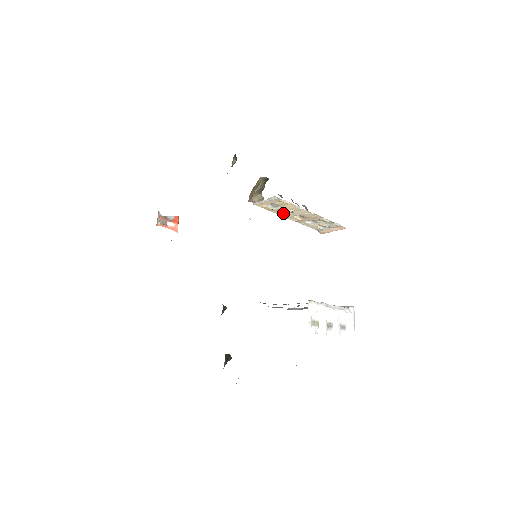
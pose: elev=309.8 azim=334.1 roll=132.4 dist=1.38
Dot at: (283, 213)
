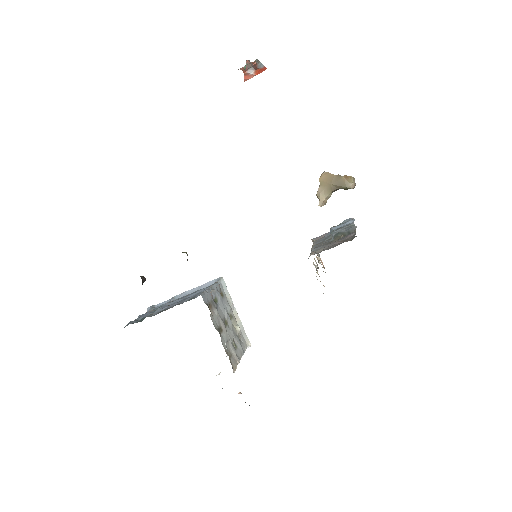
Dot at: (314, 258)
